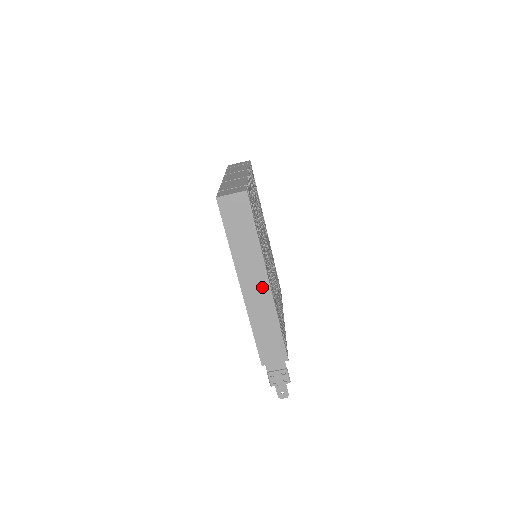
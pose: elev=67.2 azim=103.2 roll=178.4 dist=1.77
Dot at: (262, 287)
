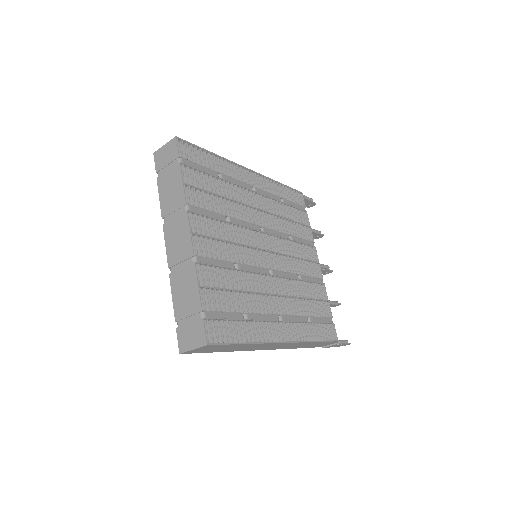
Dot at: (280, 345)
